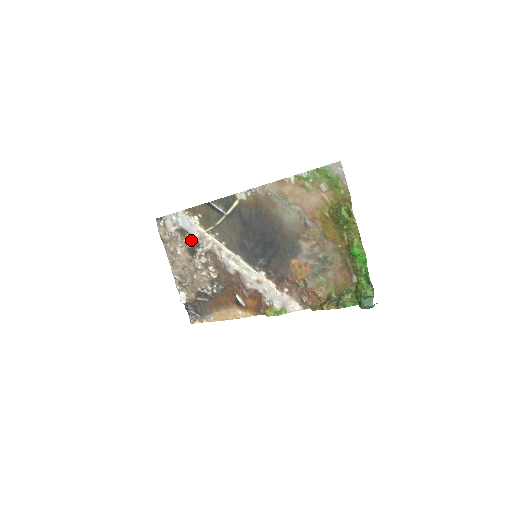
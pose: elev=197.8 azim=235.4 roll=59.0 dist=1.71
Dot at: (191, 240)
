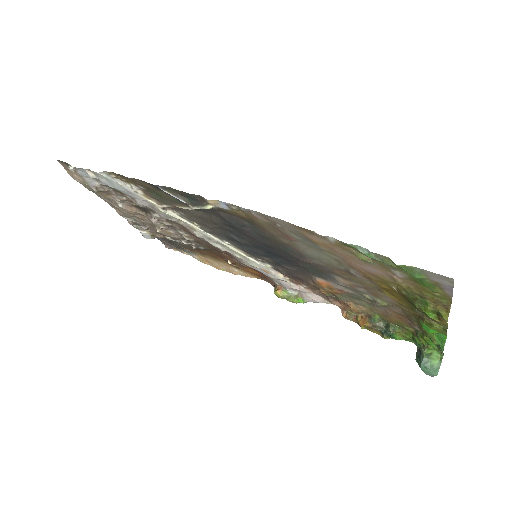
Dot at: occluded
